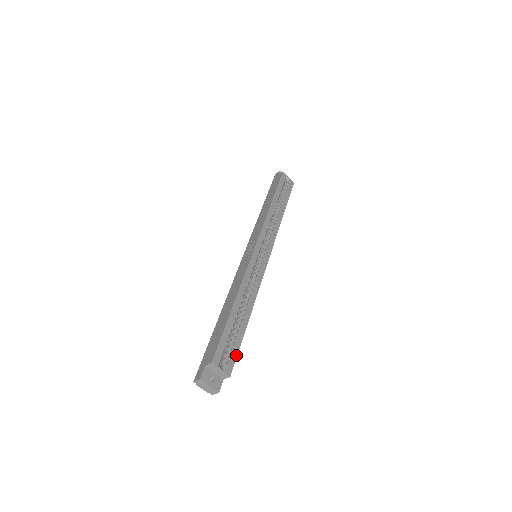
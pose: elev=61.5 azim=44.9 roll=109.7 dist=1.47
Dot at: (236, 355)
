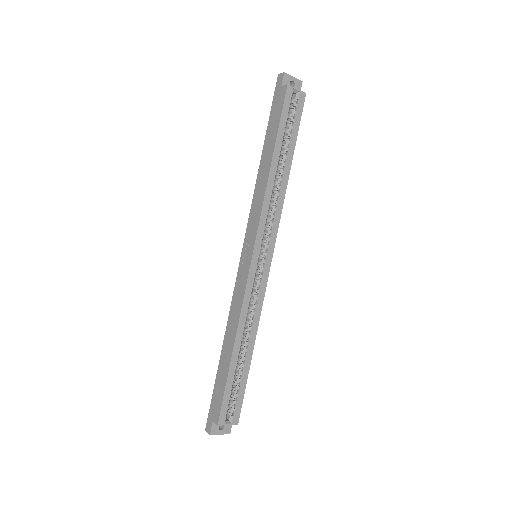
Dot at: (242, 401)
